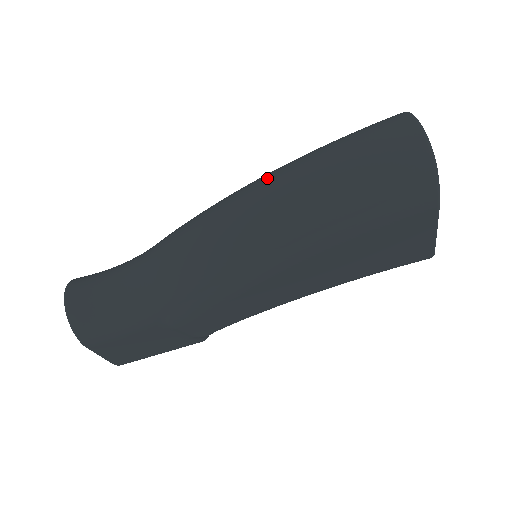
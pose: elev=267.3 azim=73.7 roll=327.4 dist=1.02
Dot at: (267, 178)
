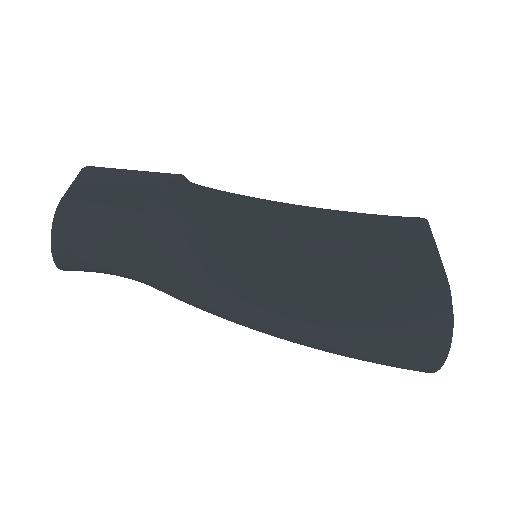
Dot at: (294, 314)
